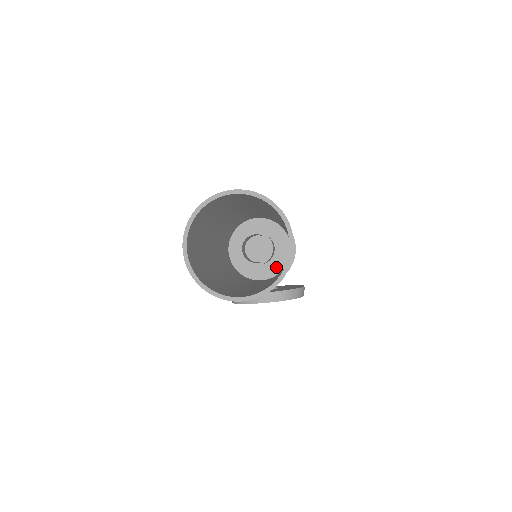
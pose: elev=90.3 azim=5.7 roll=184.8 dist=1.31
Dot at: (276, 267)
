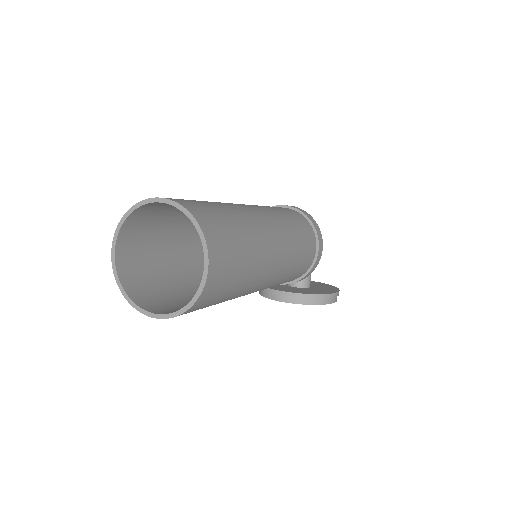
Dot at: occluded
